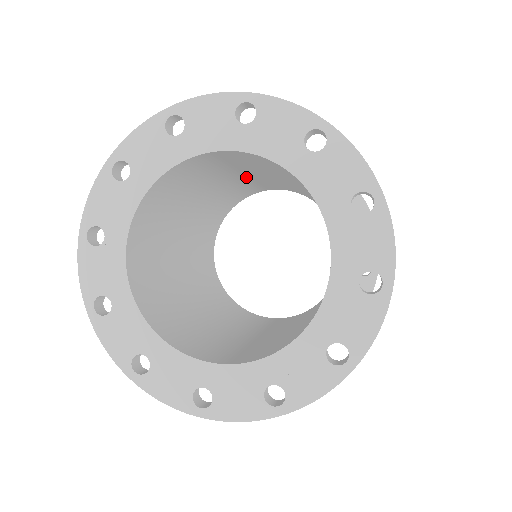
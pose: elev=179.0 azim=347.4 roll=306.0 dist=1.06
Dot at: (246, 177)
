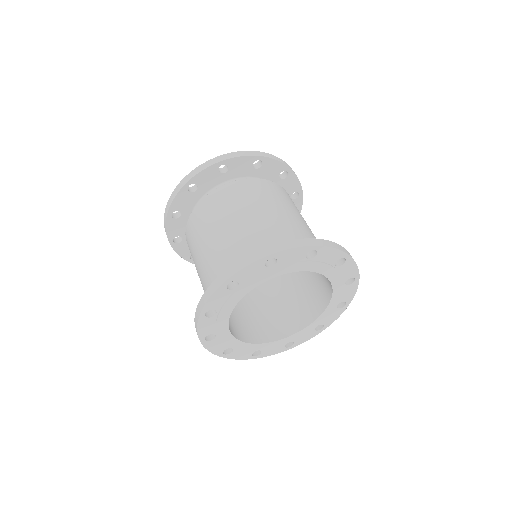
Dot at: occluded
